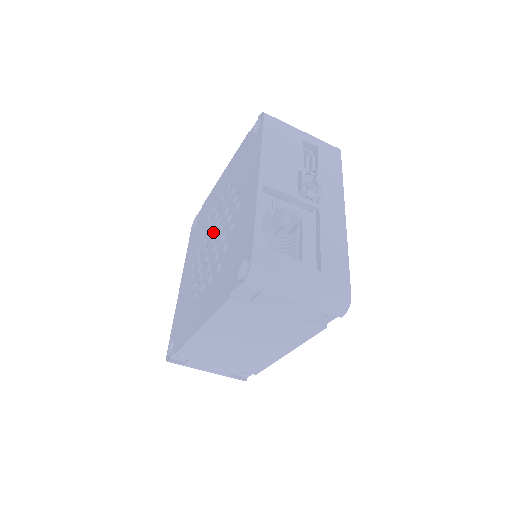
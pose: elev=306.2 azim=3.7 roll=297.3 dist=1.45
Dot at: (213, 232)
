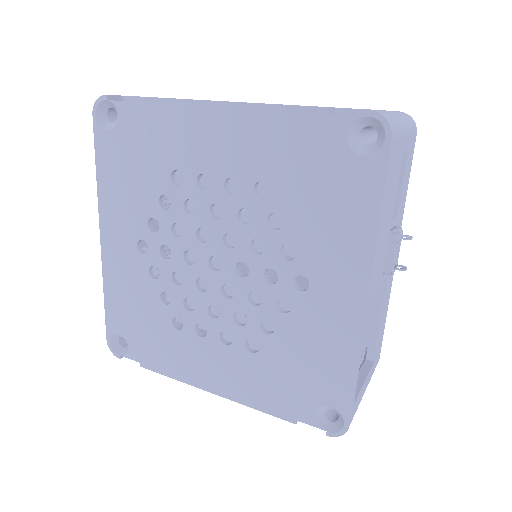
Dot at: (212, 246)
